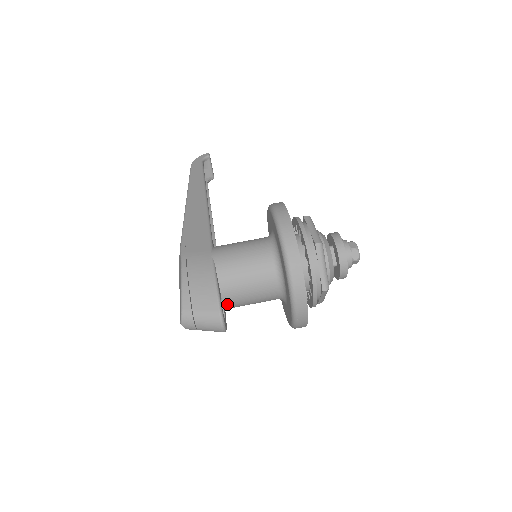
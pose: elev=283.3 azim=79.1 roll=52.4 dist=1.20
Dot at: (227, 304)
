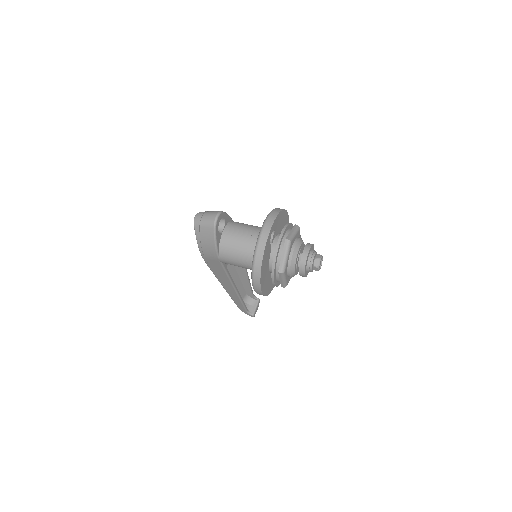
Dot at: (224, 236)
